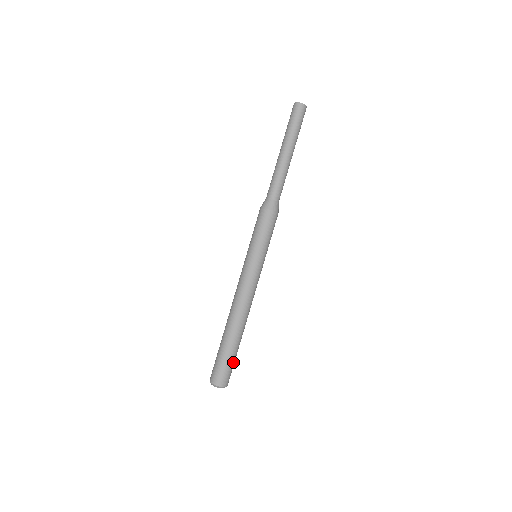
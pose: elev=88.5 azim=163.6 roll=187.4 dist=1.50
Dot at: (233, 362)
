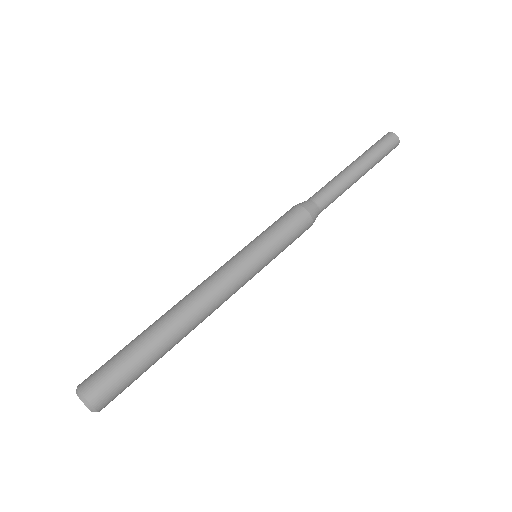
Dot at: (128, 370)
